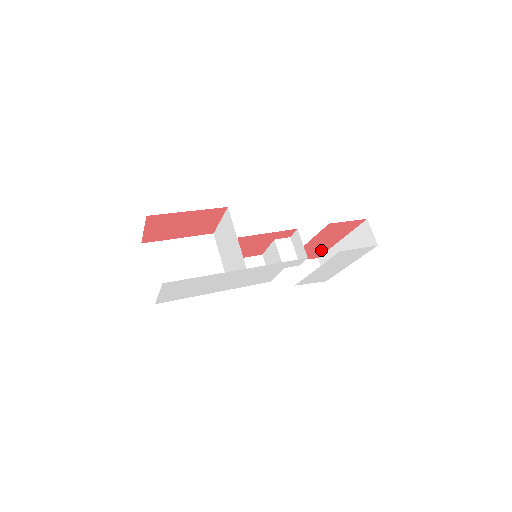
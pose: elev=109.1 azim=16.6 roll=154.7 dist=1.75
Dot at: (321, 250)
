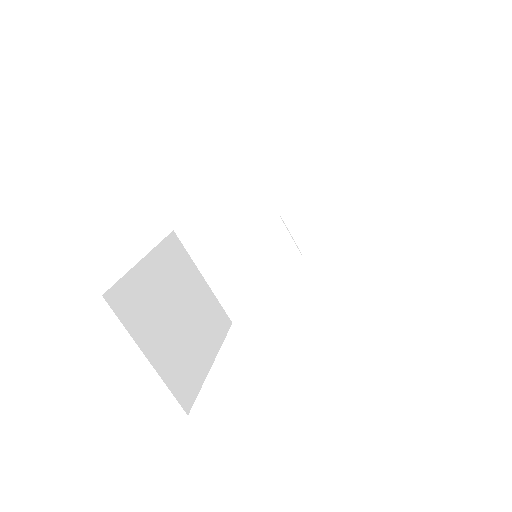
Dot at: occluded
